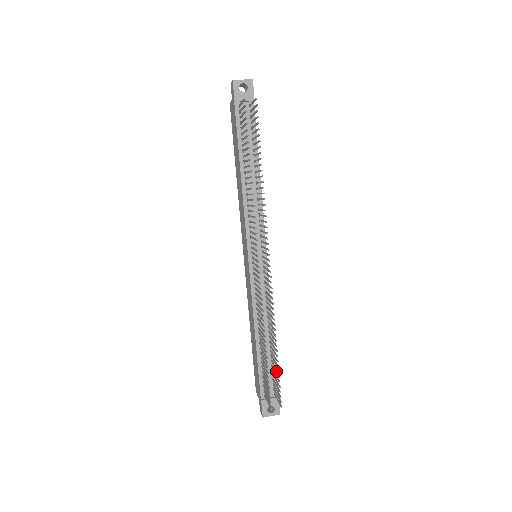
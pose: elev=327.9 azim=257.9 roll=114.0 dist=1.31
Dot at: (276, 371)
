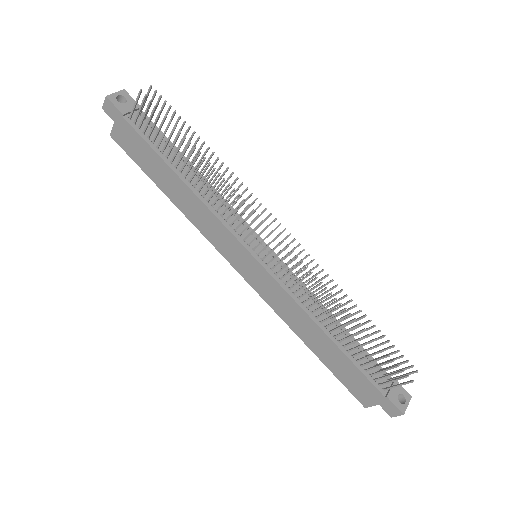
Dot at: occluded
